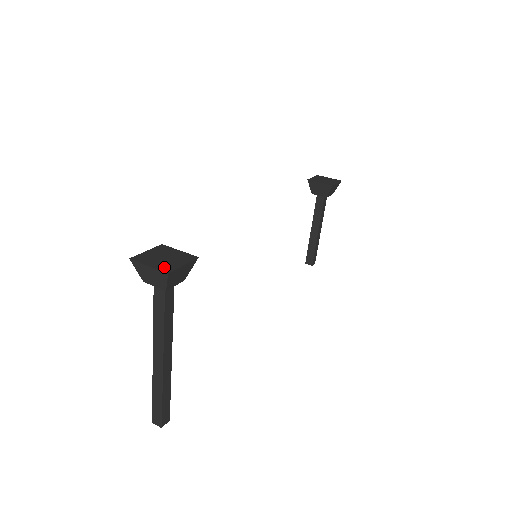
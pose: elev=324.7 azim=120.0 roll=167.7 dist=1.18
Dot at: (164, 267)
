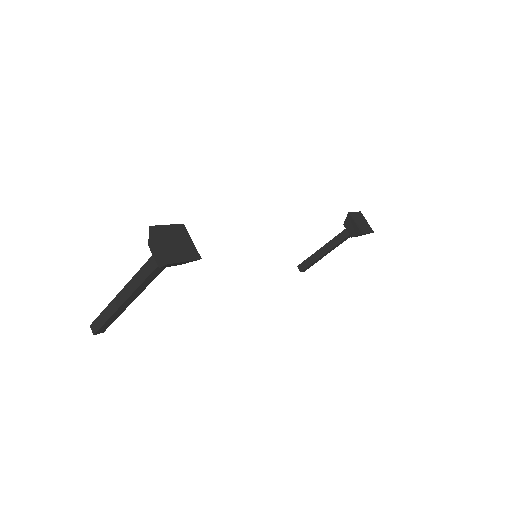
Dot at: (169, 254)
